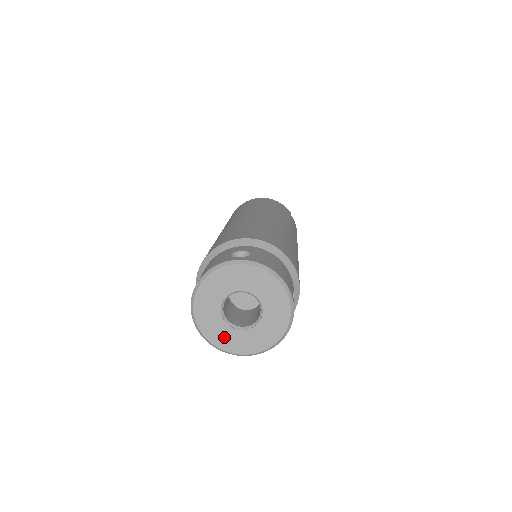
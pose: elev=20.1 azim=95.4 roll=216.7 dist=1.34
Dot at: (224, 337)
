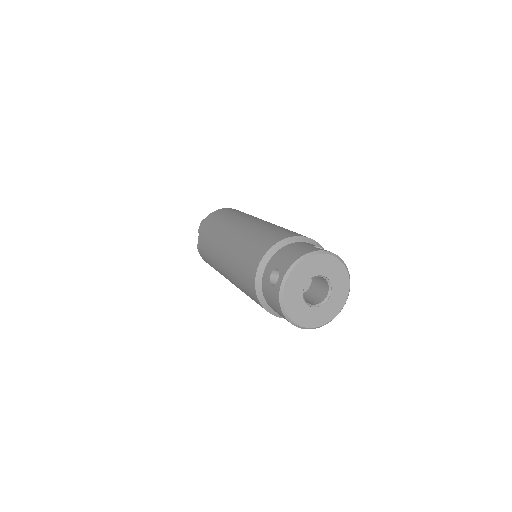
Dot at: (297, 310)
